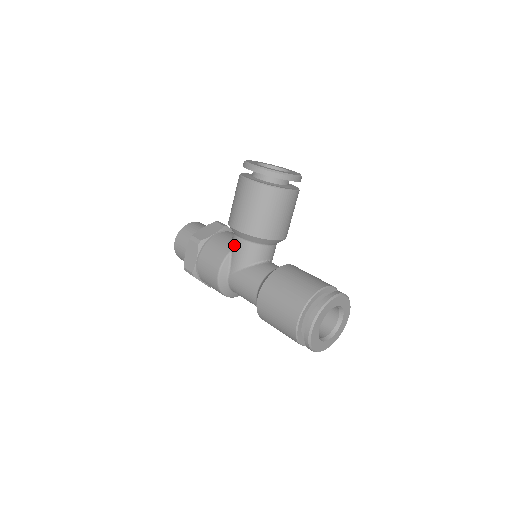
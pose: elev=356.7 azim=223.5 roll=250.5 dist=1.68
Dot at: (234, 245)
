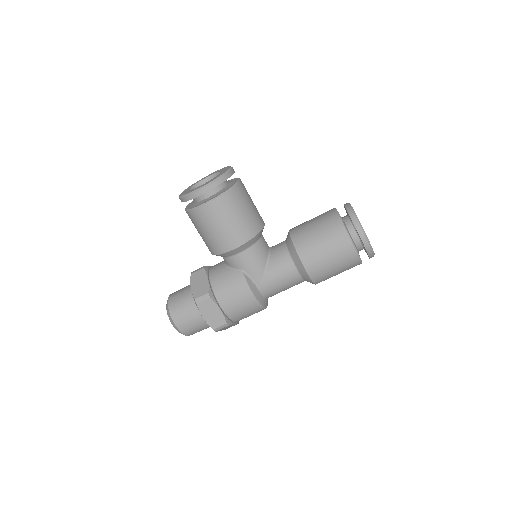
Dot at: (240, 263)
